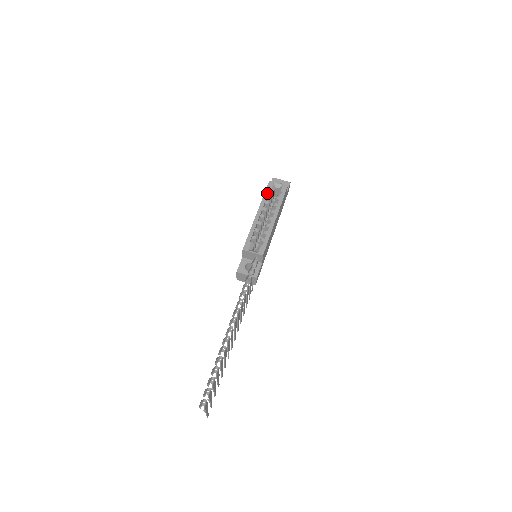
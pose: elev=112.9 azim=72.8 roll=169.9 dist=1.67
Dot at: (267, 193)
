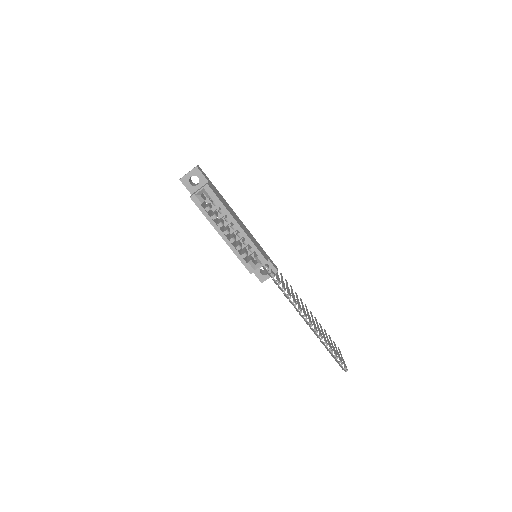
Dot at: (204, 211)
